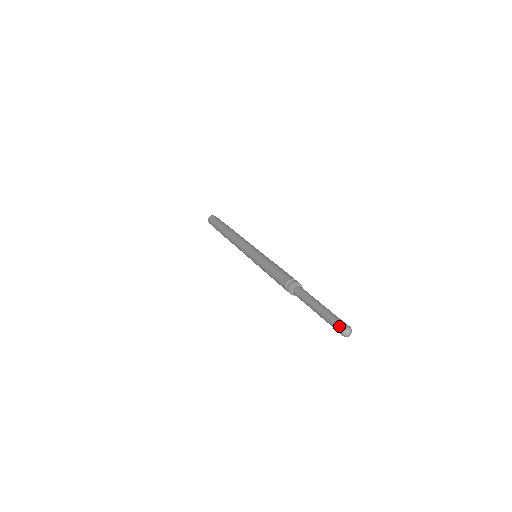
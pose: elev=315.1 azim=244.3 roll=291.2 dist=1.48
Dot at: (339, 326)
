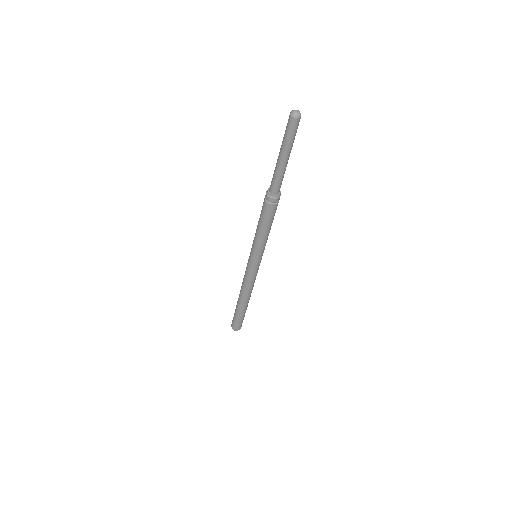
Dot at: (289, 117)
